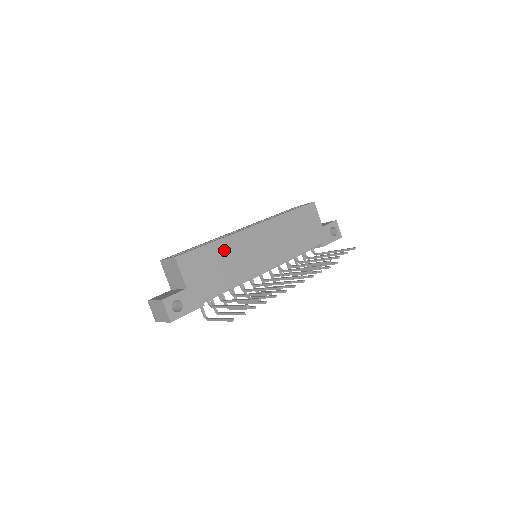
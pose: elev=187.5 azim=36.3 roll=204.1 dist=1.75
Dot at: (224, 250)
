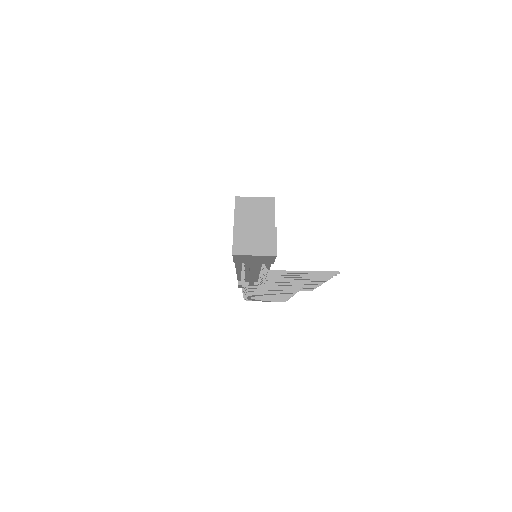
Dot at: occluded
